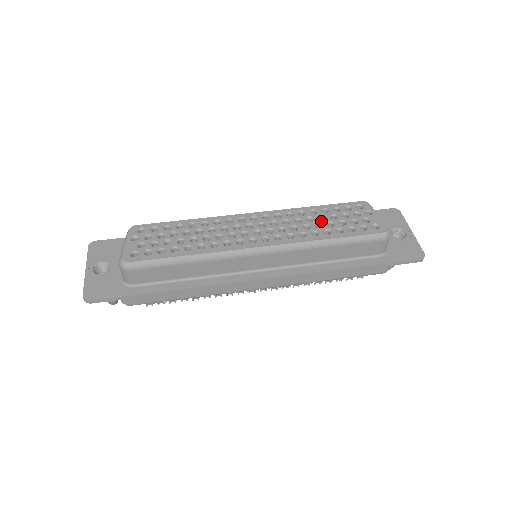
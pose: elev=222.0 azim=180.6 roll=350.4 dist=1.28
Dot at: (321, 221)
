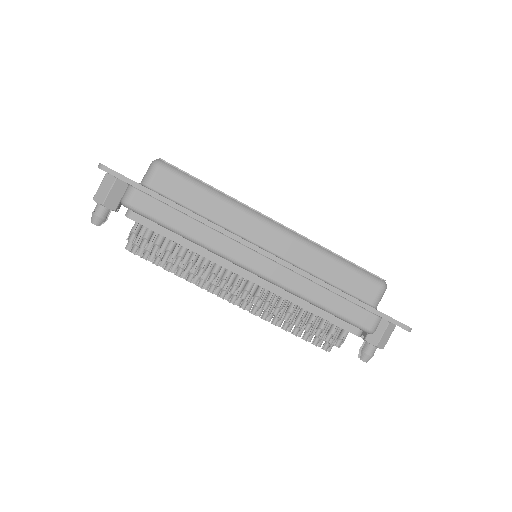
Dot at: occluded
